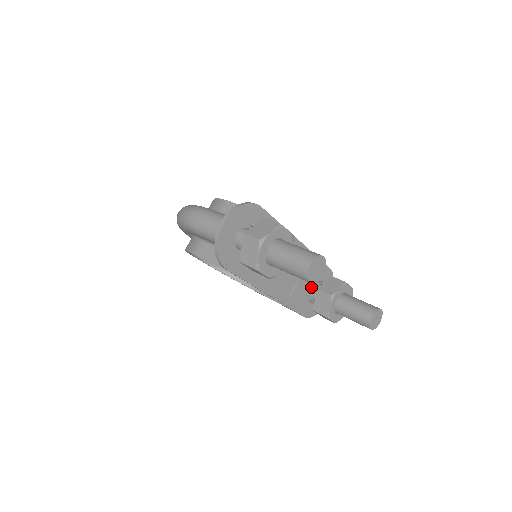
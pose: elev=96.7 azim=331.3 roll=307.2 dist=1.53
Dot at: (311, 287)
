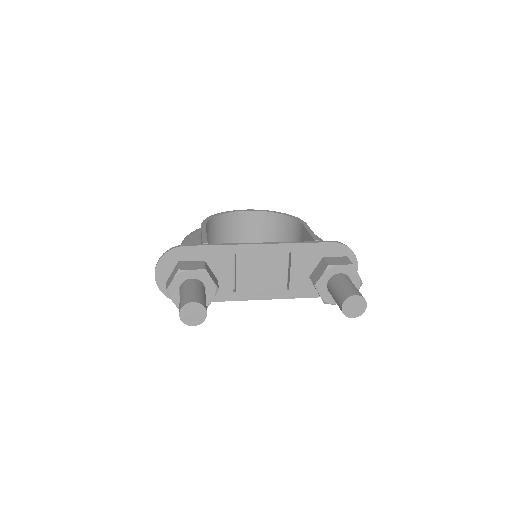
Dot at: occluded
